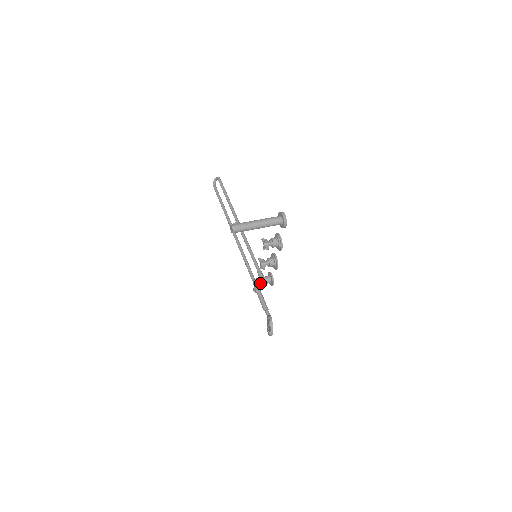
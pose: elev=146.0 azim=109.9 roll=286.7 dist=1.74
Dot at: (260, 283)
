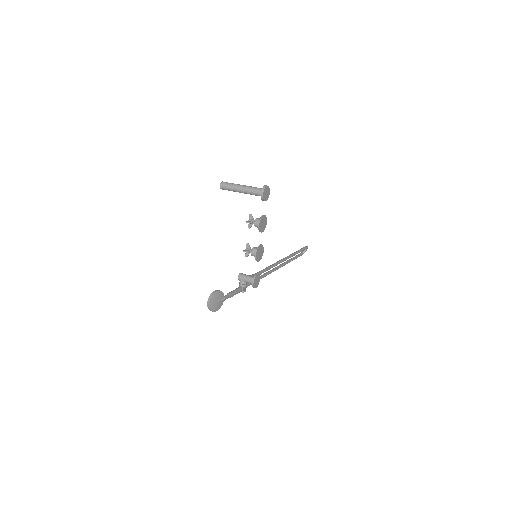
Dot at: (243, 277)
